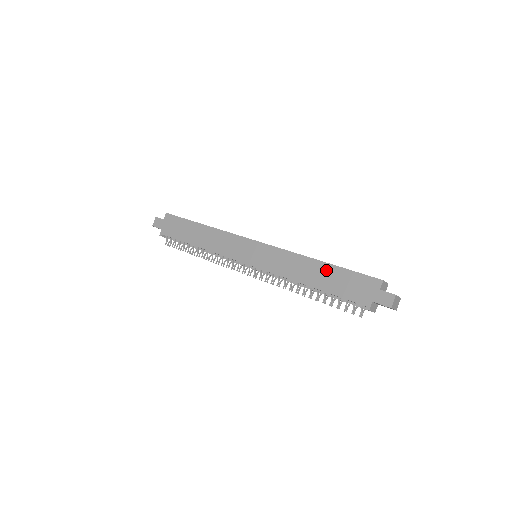
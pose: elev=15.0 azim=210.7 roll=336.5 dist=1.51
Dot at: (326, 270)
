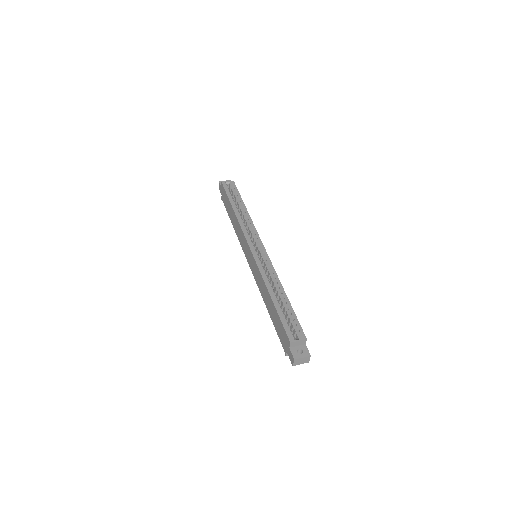
Dot at: (272, 306)
